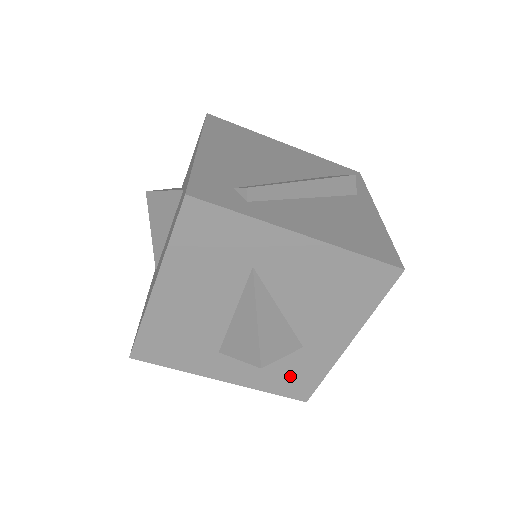
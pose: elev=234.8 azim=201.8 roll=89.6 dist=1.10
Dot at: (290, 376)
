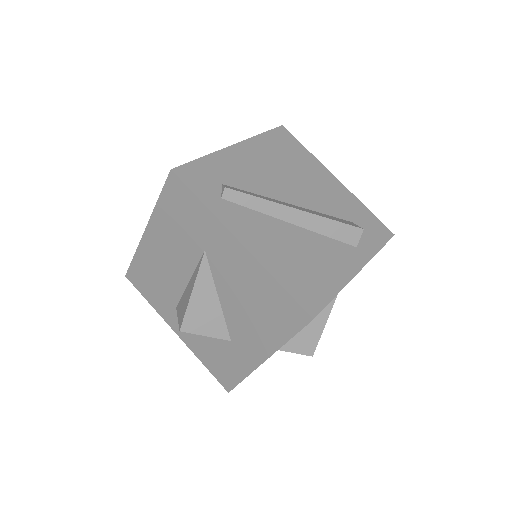
Dot at: (220, 361)
